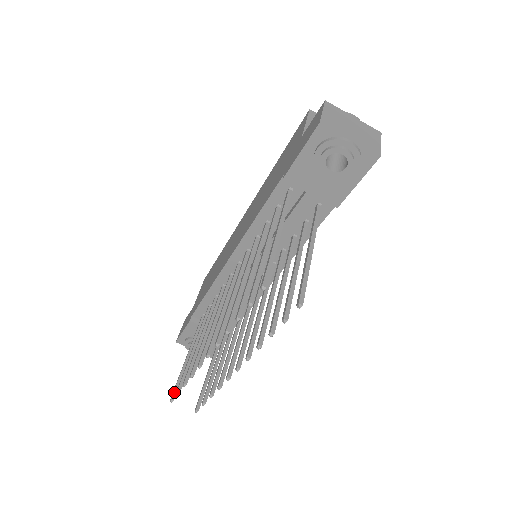
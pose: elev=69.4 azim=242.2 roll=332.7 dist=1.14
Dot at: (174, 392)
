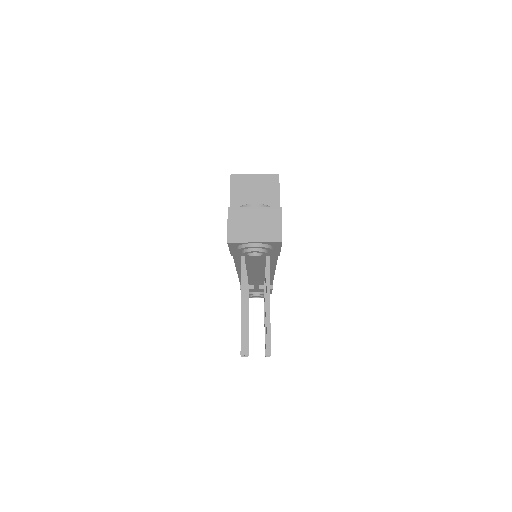
Dot at: occluded
